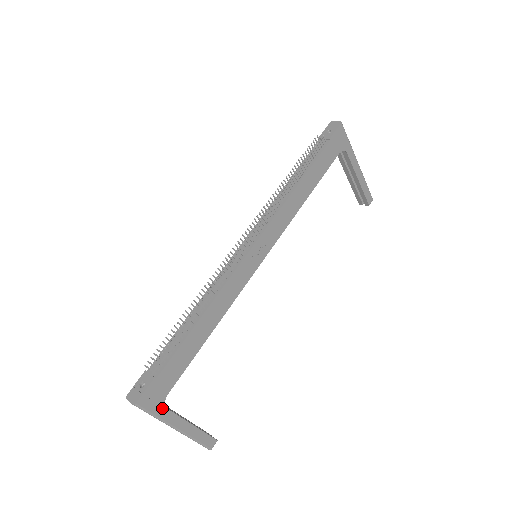
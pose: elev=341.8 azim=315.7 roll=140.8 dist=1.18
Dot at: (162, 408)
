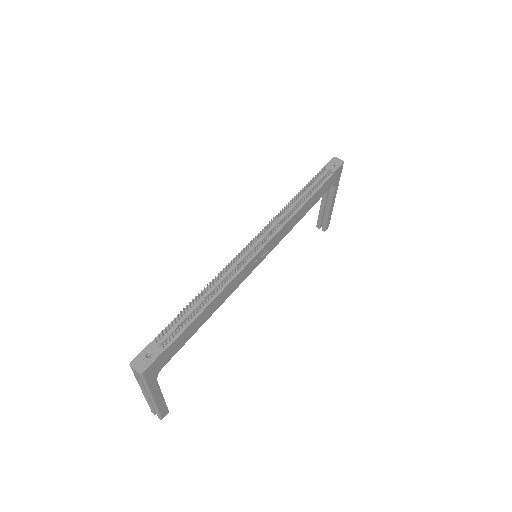
Dot at: (154, 379)
